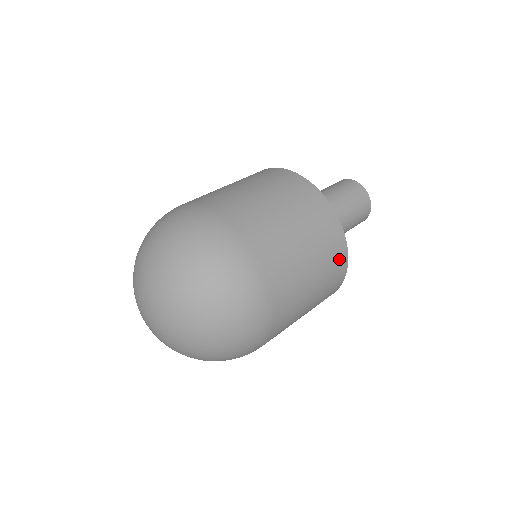
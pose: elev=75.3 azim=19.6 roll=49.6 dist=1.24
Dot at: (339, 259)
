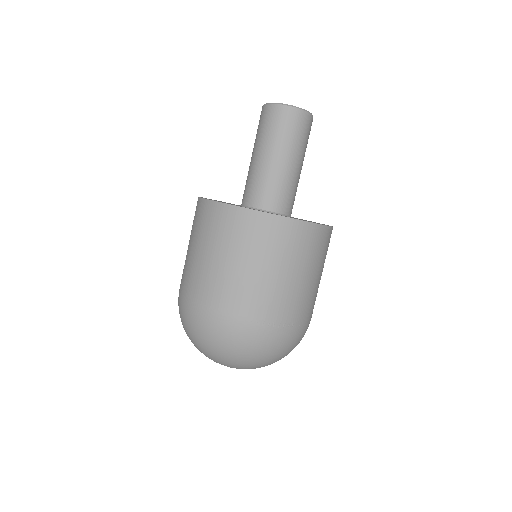
Dot at: (315, 237)
